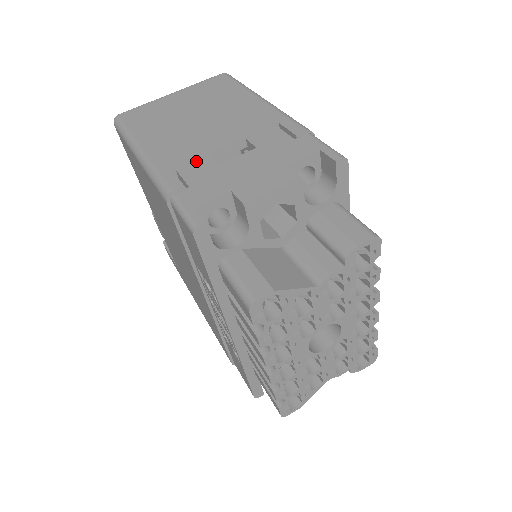
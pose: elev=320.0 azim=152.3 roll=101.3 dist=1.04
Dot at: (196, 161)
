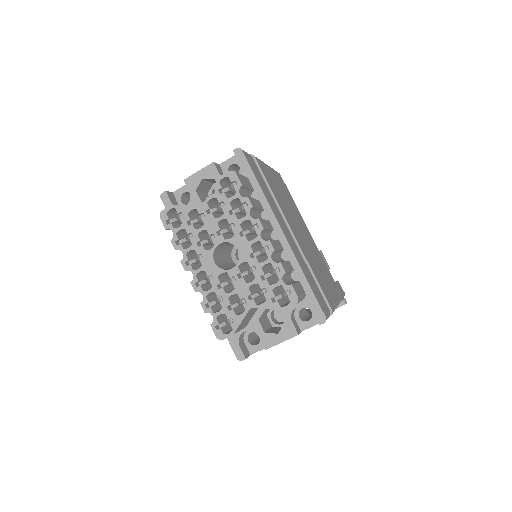
Dot at: occluded
